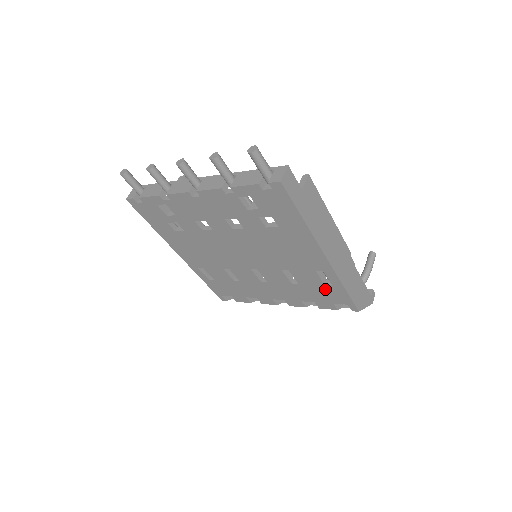
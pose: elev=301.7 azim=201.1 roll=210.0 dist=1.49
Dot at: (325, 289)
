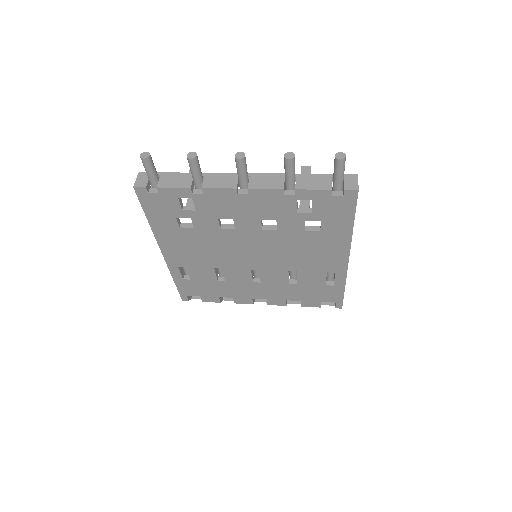
Dot at: (323, 289)
